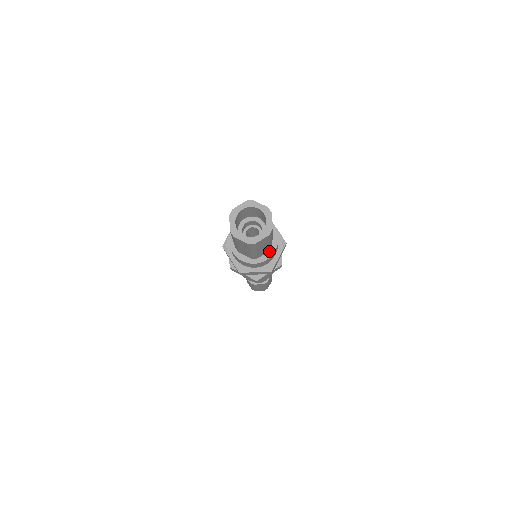
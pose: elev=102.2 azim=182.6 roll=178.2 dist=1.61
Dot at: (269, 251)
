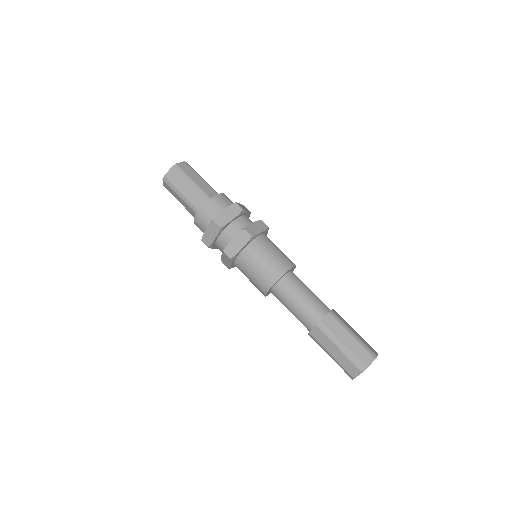
Dot at: (208, 203)
